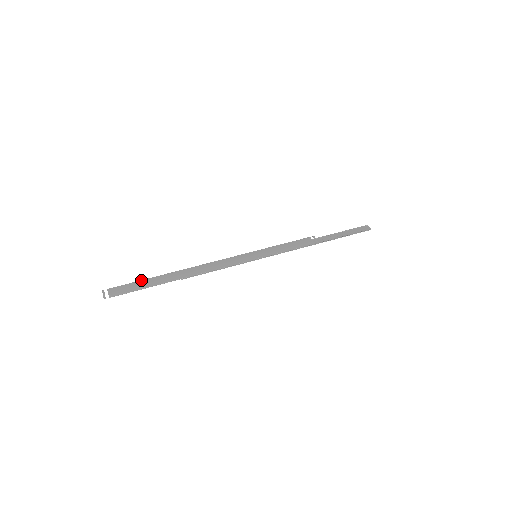
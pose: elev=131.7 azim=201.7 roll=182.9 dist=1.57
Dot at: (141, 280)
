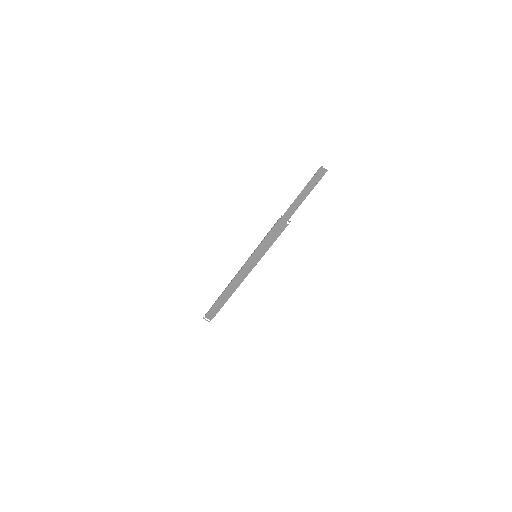
Dot at: (213, 306)
